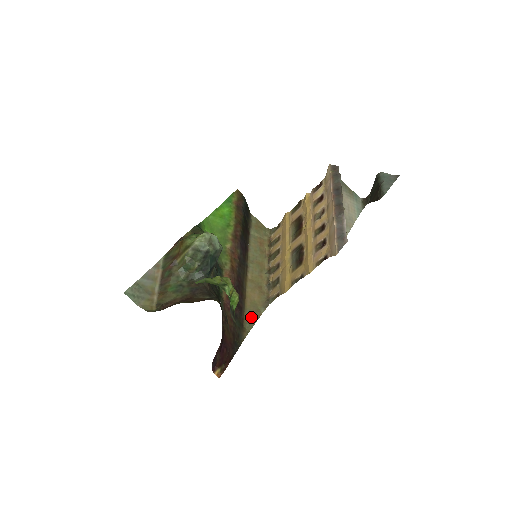
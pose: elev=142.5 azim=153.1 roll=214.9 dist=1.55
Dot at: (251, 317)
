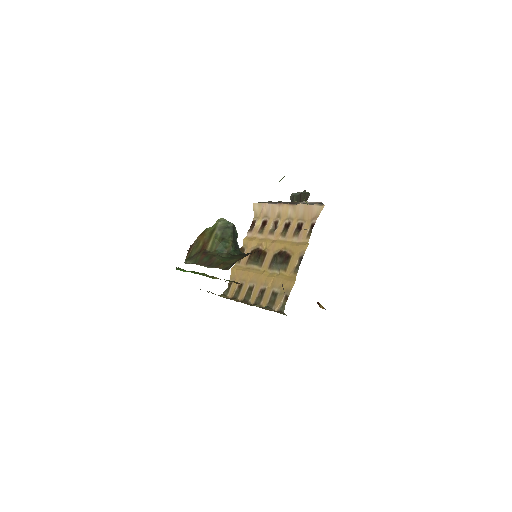
Dot at: occluded
